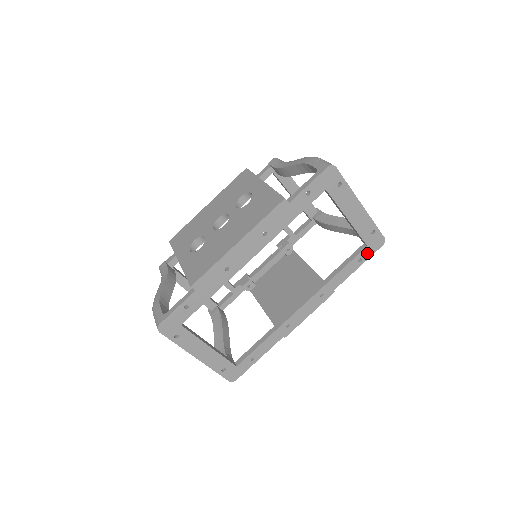
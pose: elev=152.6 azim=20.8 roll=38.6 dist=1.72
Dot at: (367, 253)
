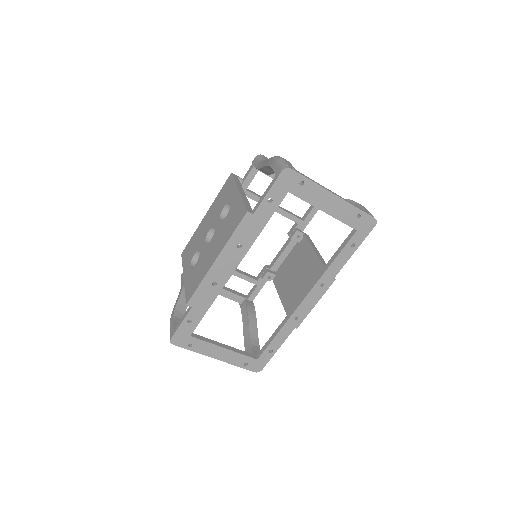
Dot at: (359, 237)
